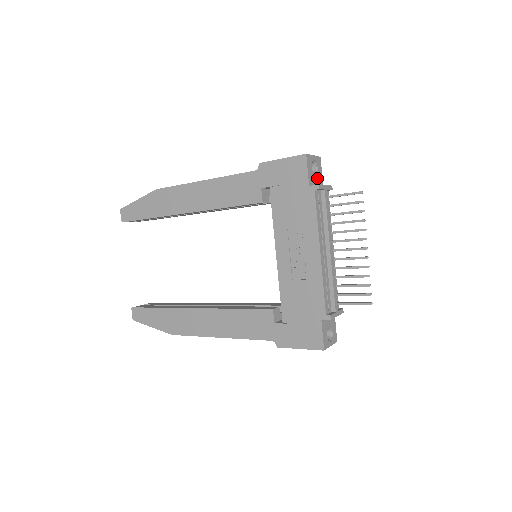
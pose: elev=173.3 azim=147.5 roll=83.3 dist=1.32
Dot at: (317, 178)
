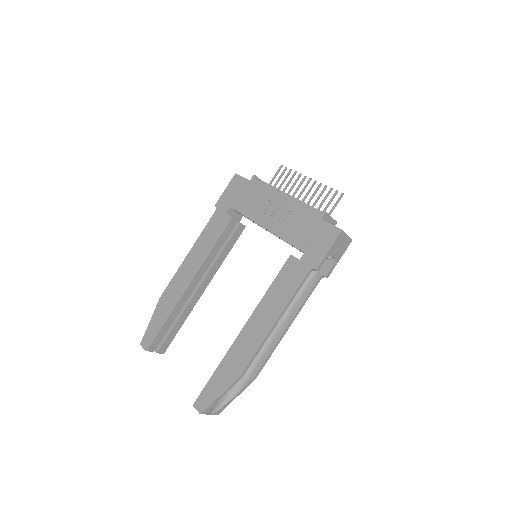
Dot at: occluded
